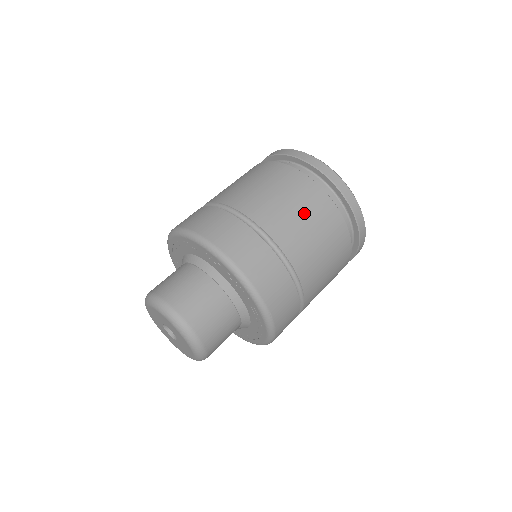
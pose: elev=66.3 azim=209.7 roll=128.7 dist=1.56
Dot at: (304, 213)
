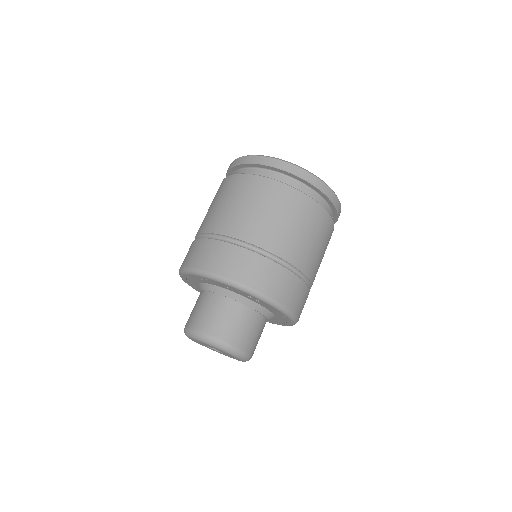
Dot at: (324, 249)
